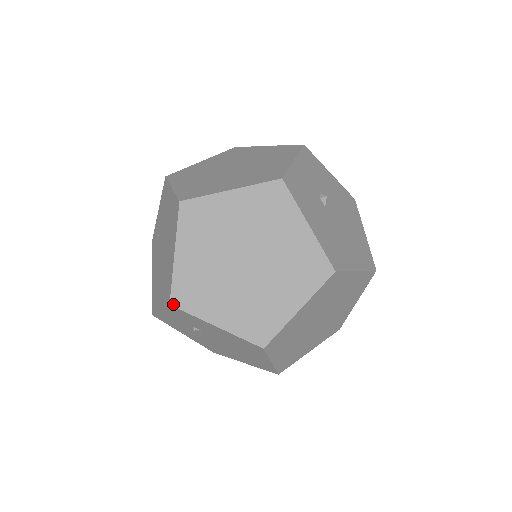
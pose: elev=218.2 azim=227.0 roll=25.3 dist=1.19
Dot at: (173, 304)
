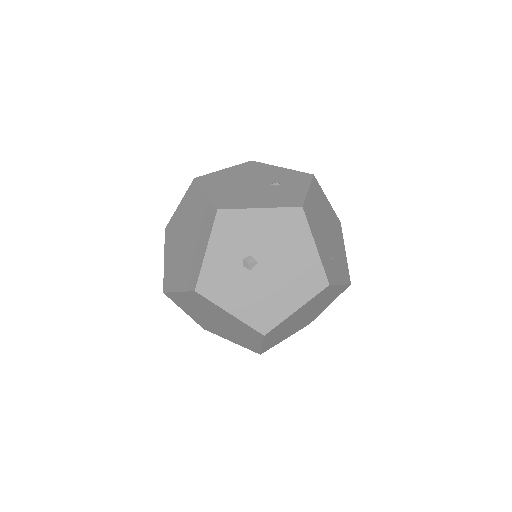
Dot at: (205, 329)
